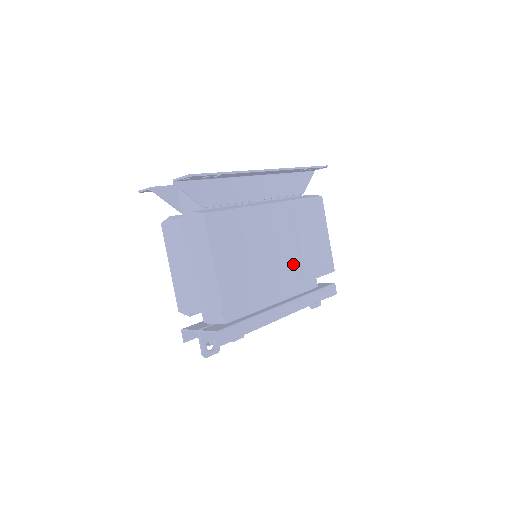
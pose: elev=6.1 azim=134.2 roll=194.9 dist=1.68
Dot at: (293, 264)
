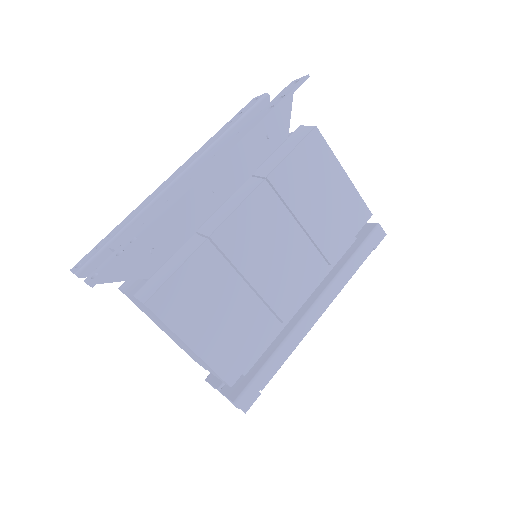
Dot at: (305, 257)
